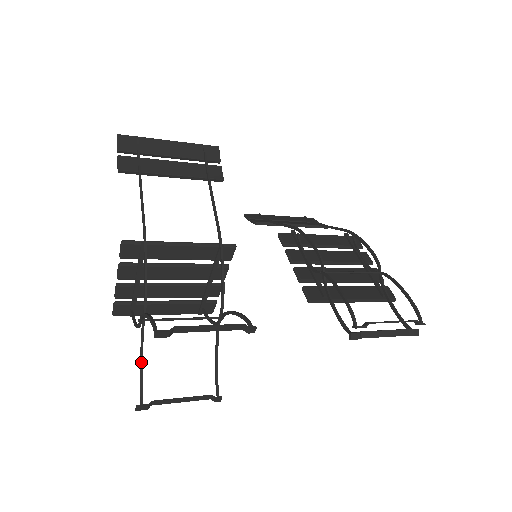
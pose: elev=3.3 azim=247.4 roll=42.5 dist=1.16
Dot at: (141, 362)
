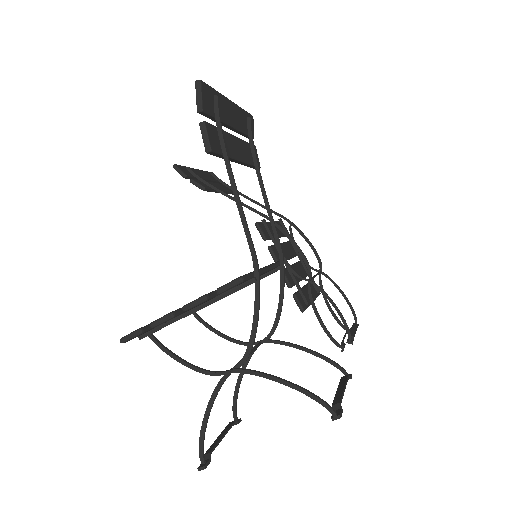
Dot at: (209, 415)
